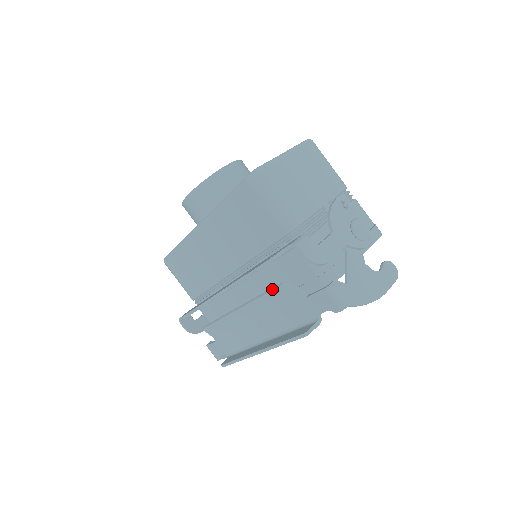
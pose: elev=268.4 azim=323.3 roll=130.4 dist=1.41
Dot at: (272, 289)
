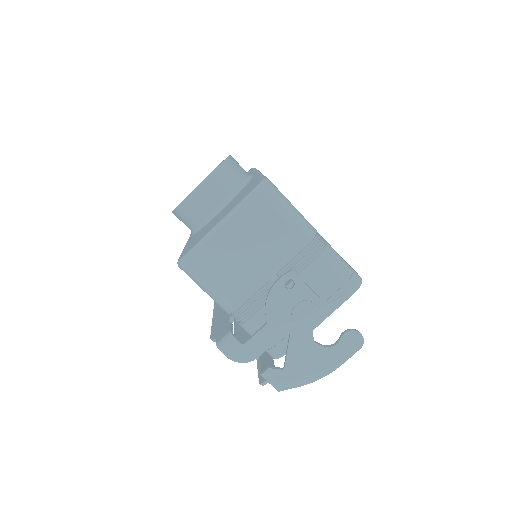
Dot at: occluded
